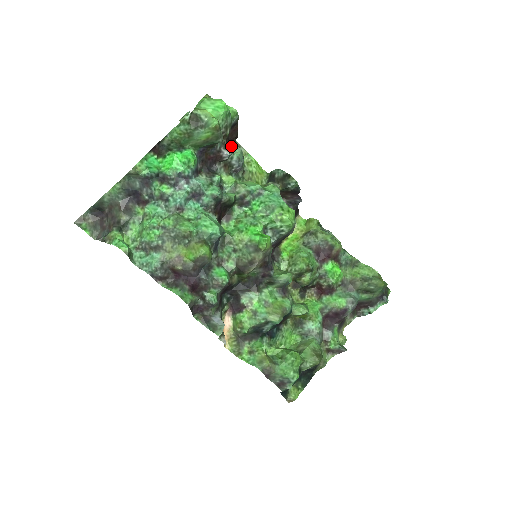
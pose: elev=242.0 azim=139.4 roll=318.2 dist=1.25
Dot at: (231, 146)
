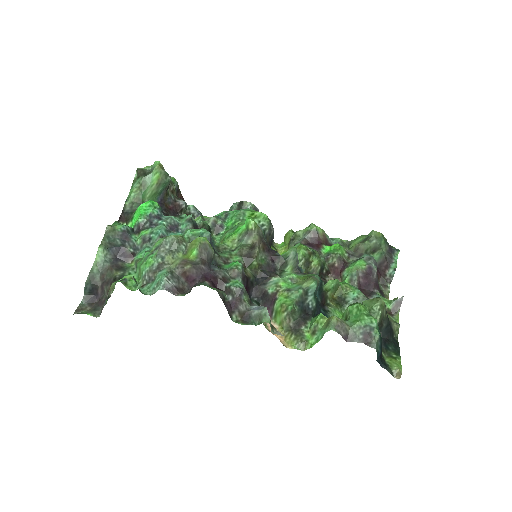
Dot at: occluded
